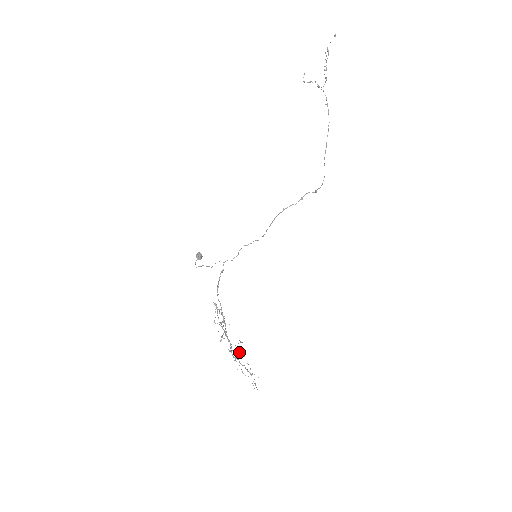
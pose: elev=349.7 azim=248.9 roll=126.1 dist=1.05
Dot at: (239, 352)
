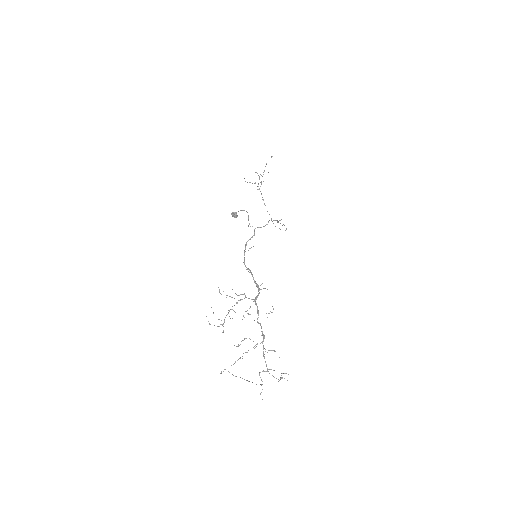
Dot at: occluded
